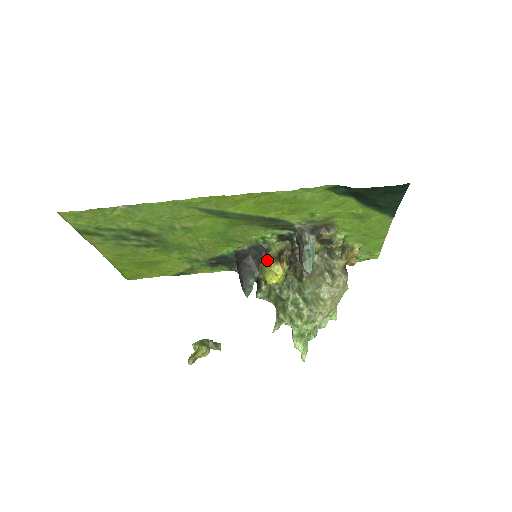
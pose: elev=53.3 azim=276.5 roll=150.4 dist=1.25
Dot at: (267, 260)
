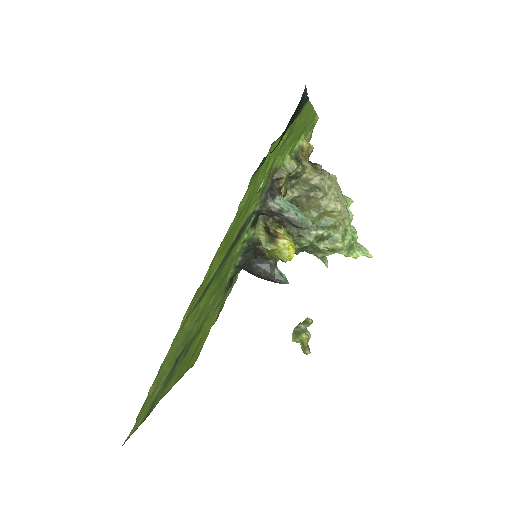
Dot at: occluded
